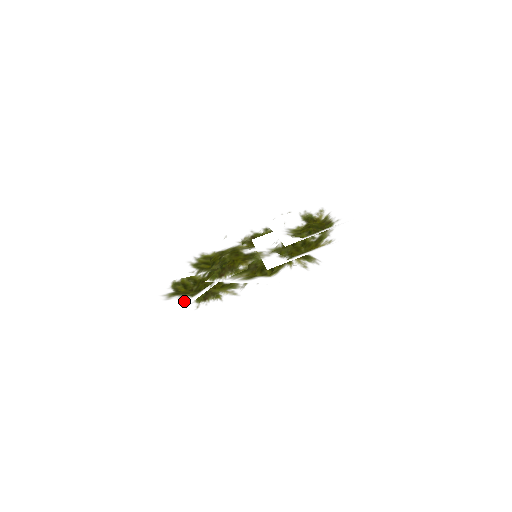
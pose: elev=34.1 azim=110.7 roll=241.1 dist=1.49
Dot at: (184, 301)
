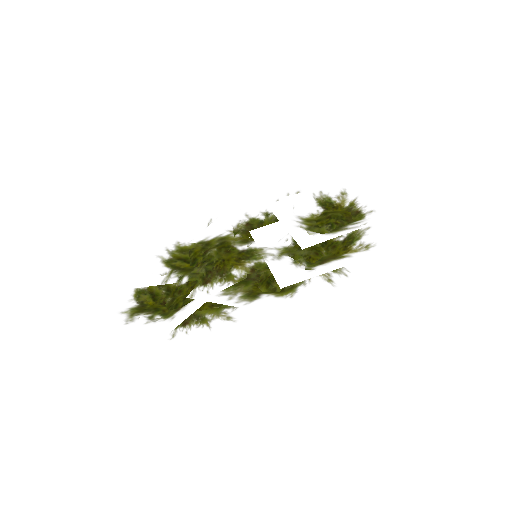
Dot at: (154, 330)
